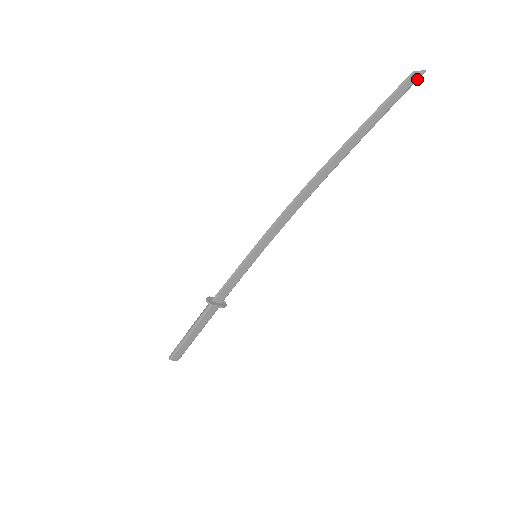
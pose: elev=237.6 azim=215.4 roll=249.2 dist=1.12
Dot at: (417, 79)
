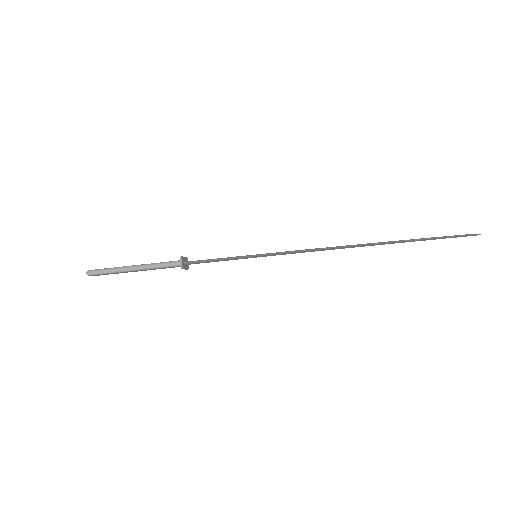
Dot at: (472, 235)
